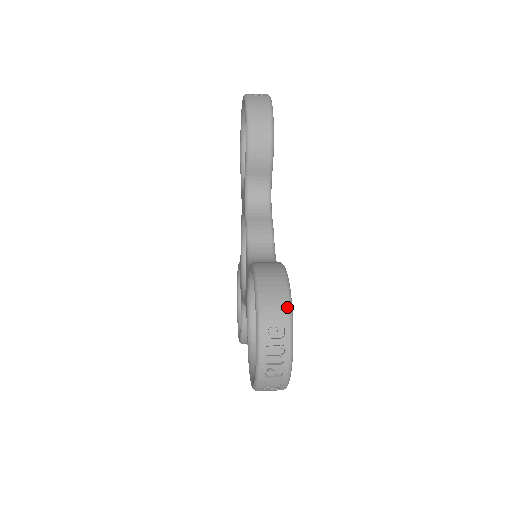
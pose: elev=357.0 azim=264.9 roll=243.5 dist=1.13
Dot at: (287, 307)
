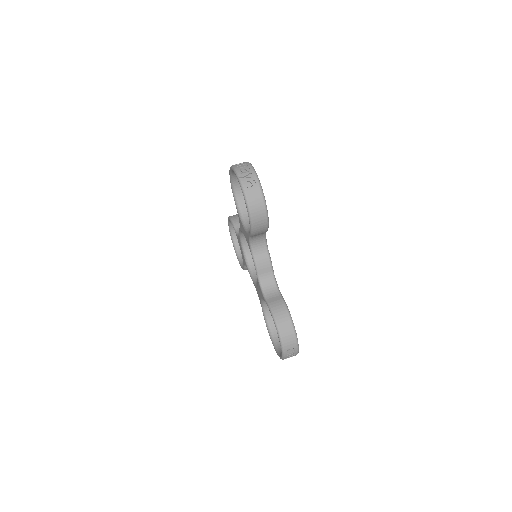
Dot at: (295, 341)
